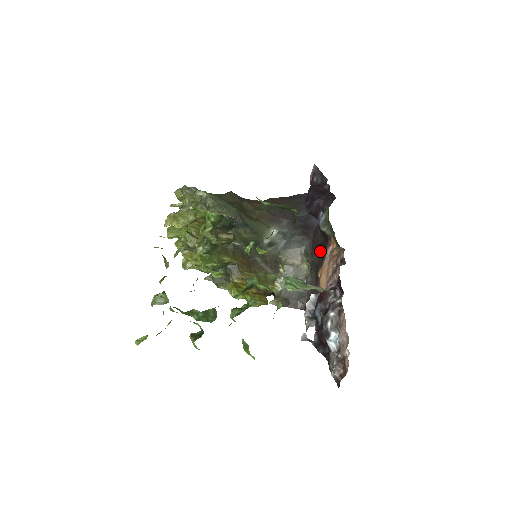
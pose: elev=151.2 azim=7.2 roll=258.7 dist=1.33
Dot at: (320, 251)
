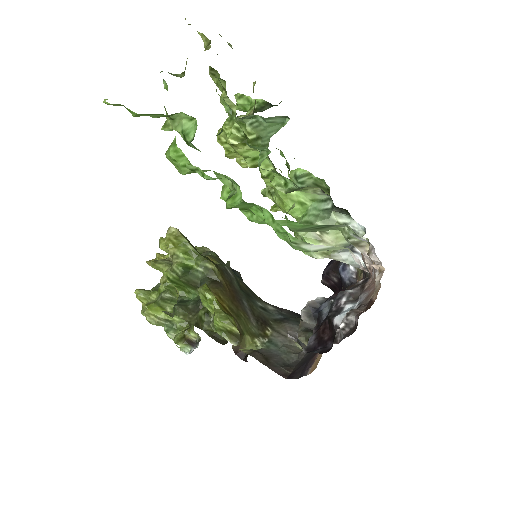
Dot at: occluded
